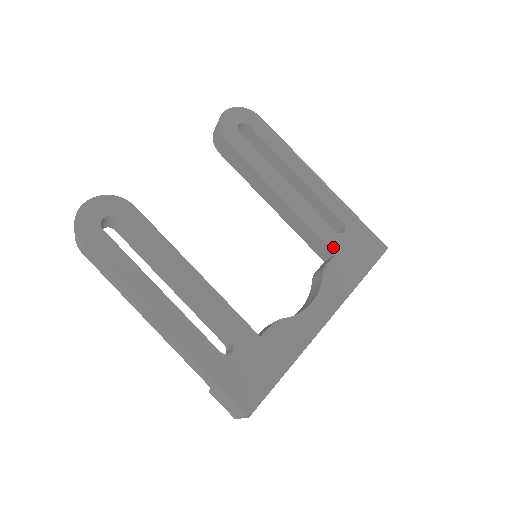
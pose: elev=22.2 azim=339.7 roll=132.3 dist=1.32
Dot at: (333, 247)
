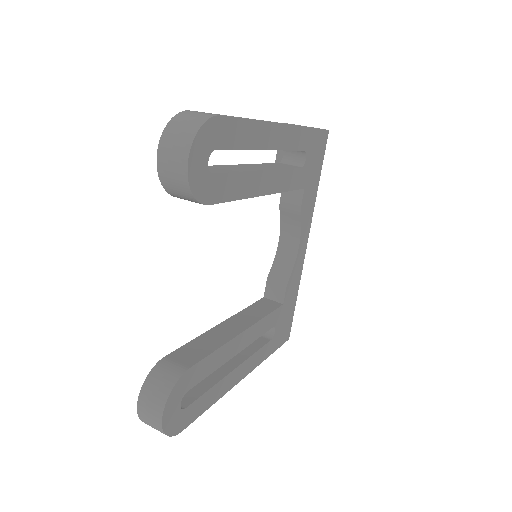
Dot at: (302, 185)
